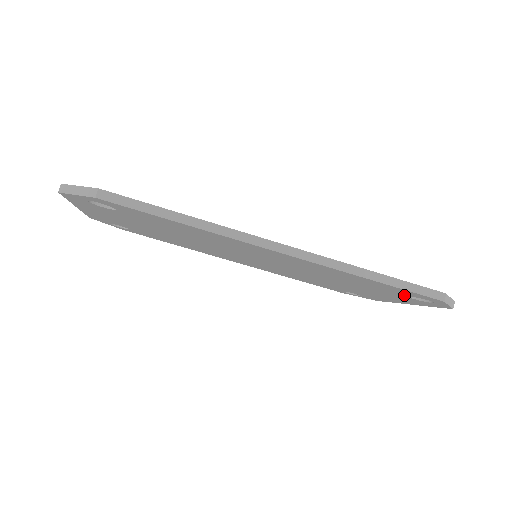
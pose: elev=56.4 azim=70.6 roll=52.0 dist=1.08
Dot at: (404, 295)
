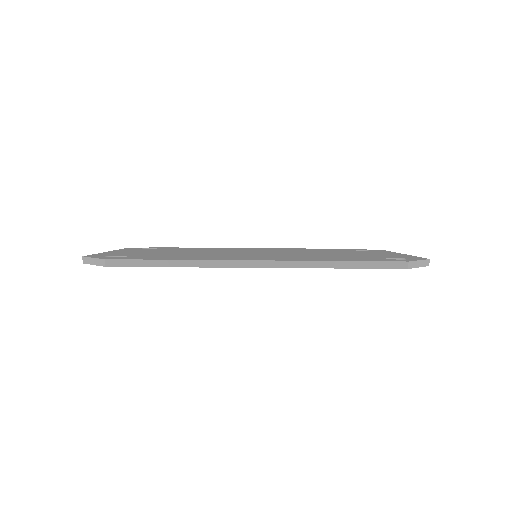
Dot at: occluded
